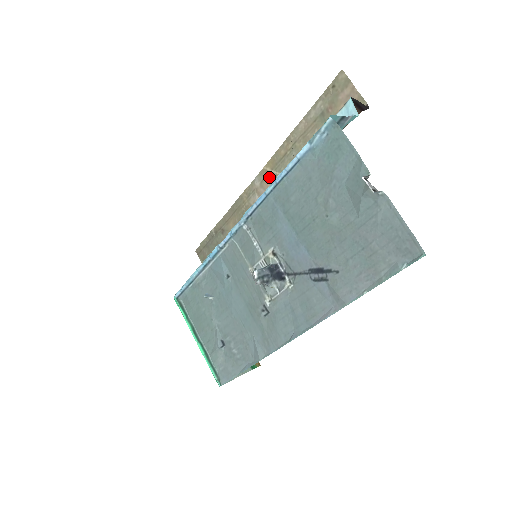
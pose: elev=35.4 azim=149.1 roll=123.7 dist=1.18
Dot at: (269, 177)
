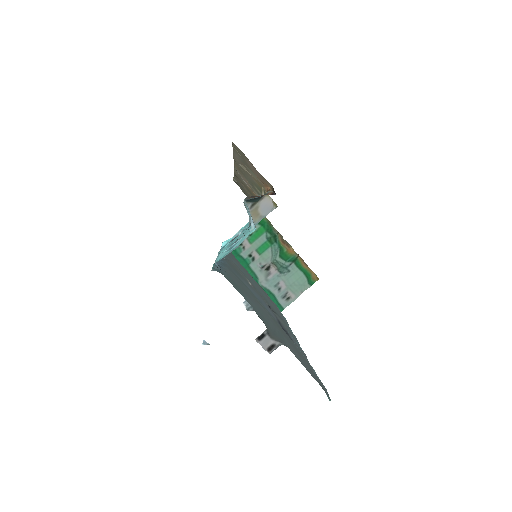
Dot at: occluded
